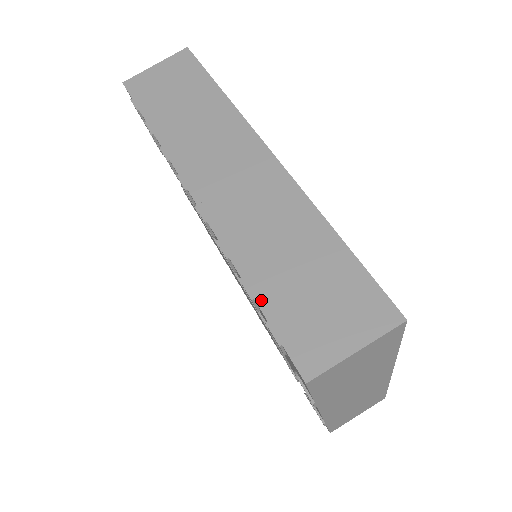
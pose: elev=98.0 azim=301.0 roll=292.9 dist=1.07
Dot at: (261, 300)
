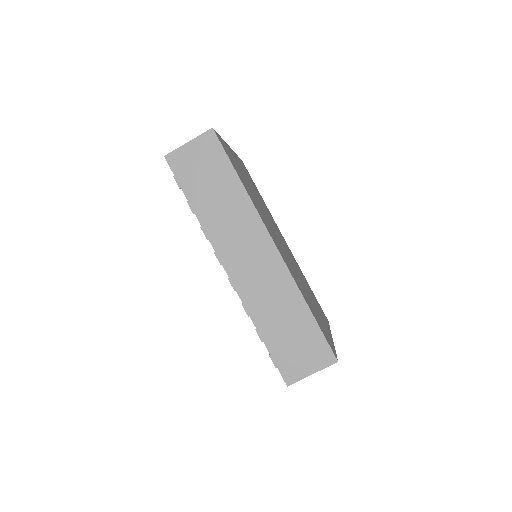
Dot at: (267, 343)
